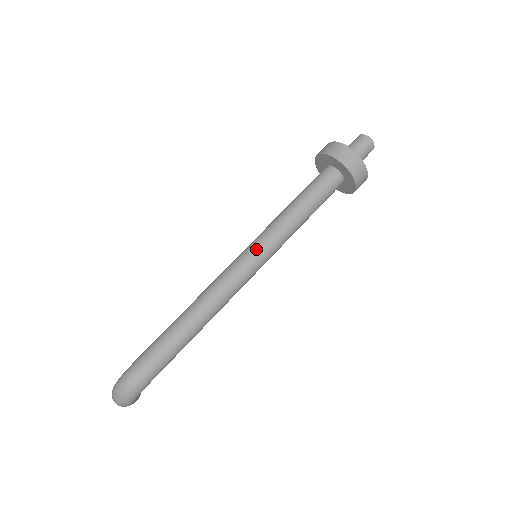
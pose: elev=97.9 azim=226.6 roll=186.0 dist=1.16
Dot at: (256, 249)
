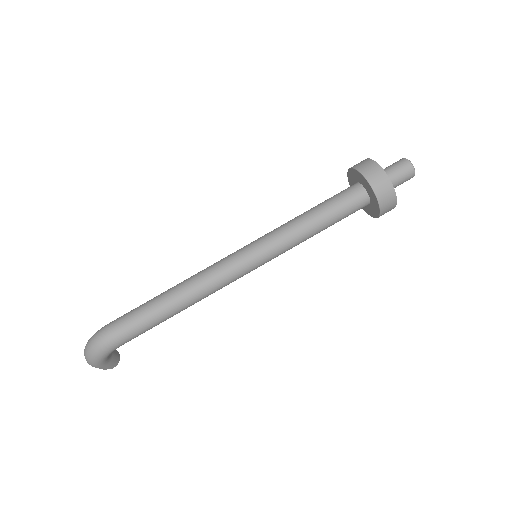
Dot at: (254, 247)
